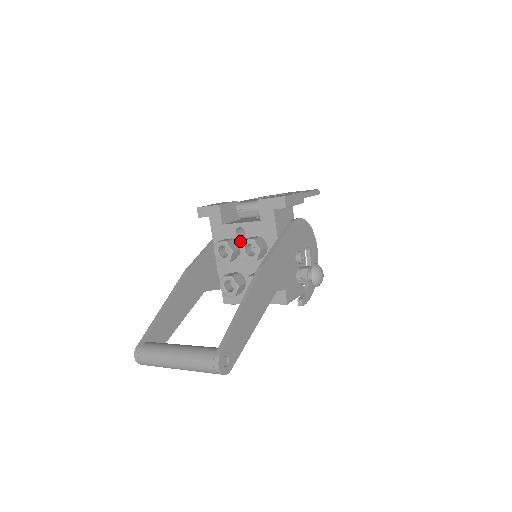
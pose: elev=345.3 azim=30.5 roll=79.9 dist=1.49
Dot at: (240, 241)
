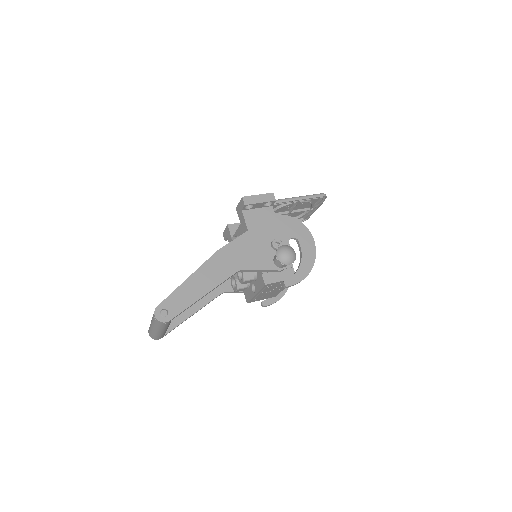
Dot at: occluded
